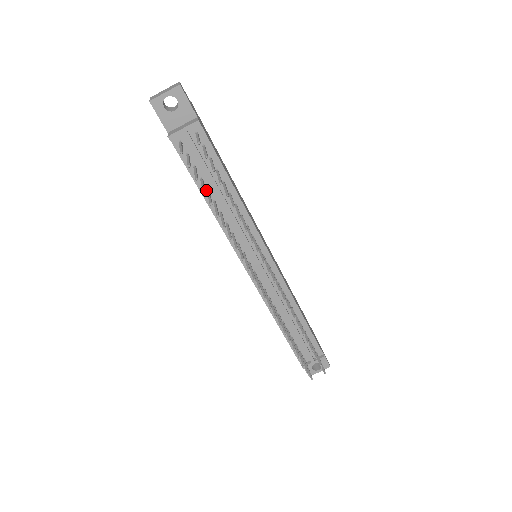
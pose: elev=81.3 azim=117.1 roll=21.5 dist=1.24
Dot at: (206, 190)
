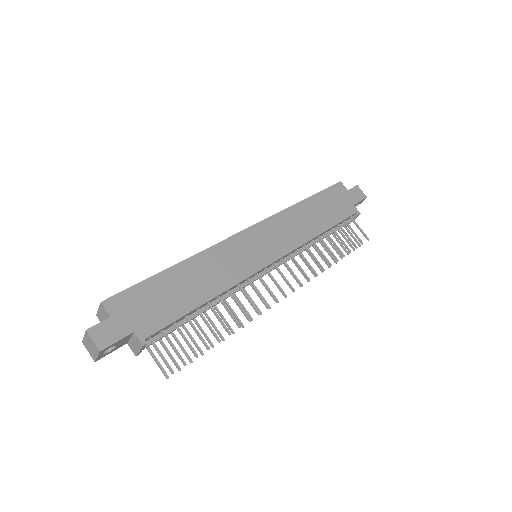
Dot at: occluded
